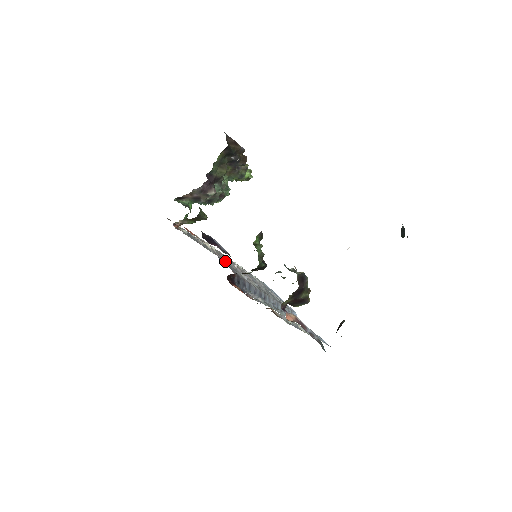
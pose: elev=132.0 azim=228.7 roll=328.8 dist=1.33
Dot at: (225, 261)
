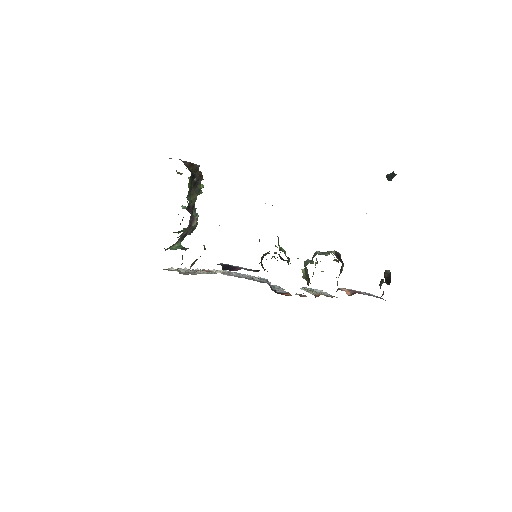
Dot at: occluded
